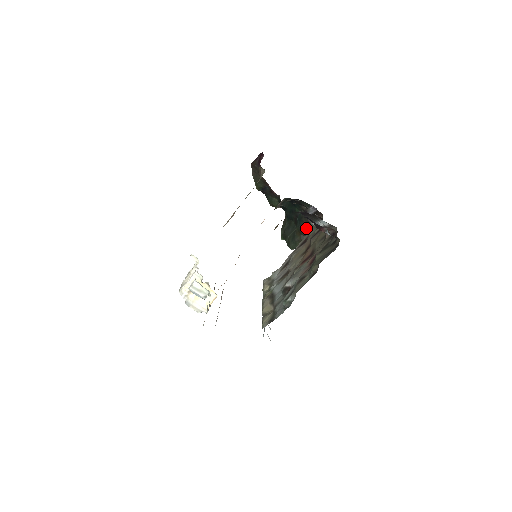
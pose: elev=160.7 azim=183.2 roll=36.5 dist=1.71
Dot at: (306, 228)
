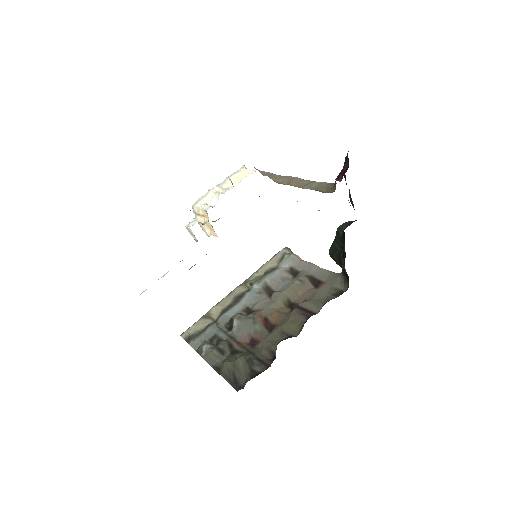
Dot at: occluded
